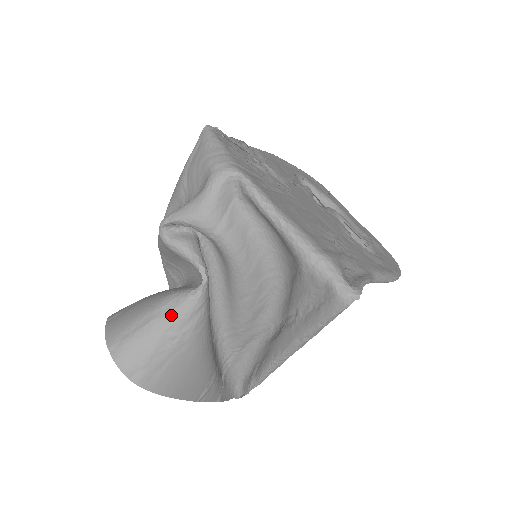
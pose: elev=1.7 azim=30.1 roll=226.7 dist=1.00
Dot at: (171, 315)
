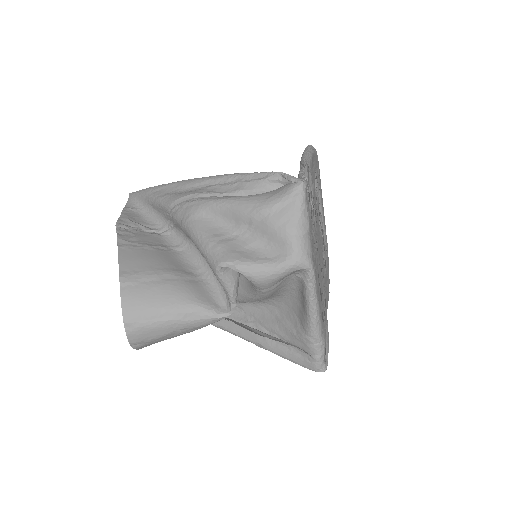
Dot at: (191, 323)
